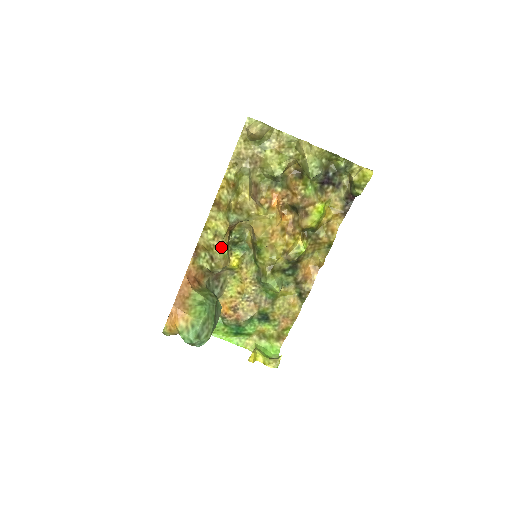
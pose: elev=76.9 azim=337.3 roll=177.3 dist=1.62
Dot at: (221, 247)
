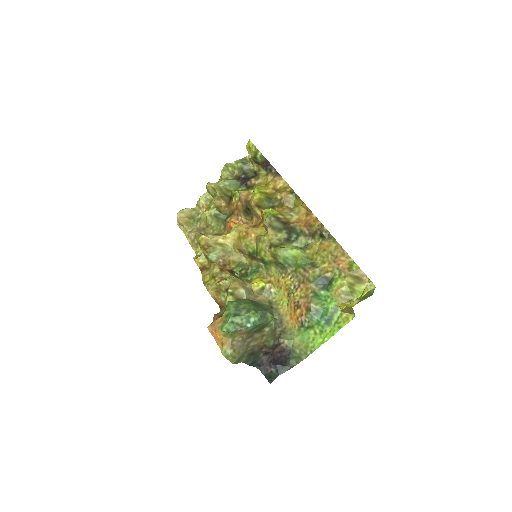
Dot at: occluded
